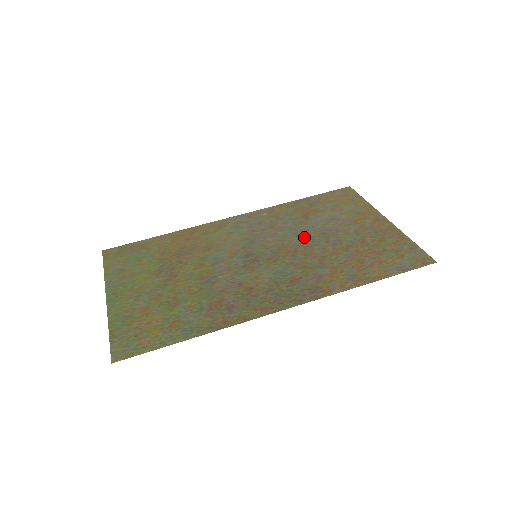
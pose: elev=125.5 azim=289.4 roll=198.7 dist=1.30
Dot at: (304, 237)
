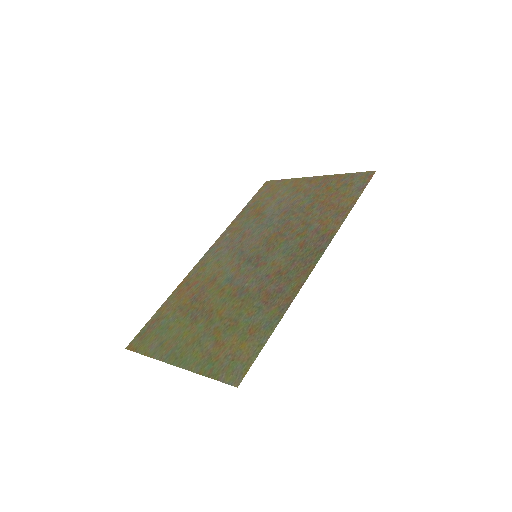
Dot at: (275, 223)
